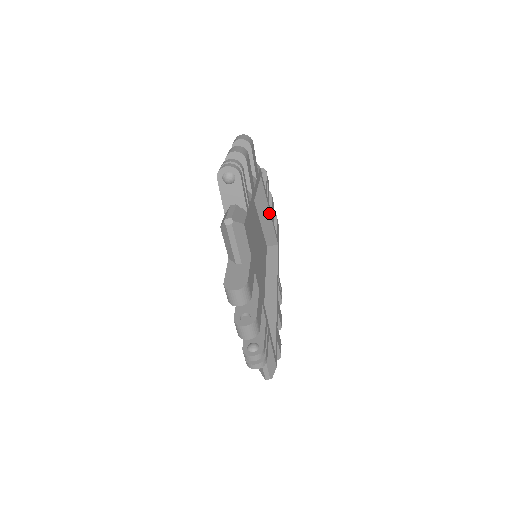
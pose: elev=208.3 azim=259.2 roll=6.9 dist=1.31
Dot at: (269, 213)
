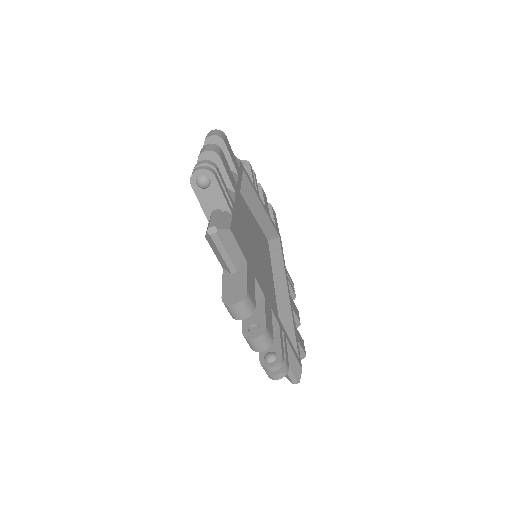
Dot at: (262, 206)
